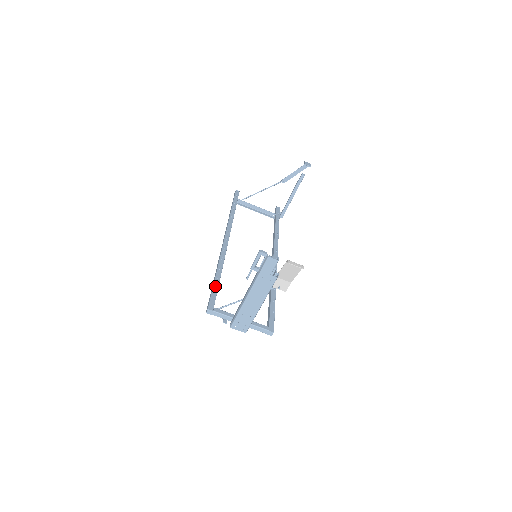
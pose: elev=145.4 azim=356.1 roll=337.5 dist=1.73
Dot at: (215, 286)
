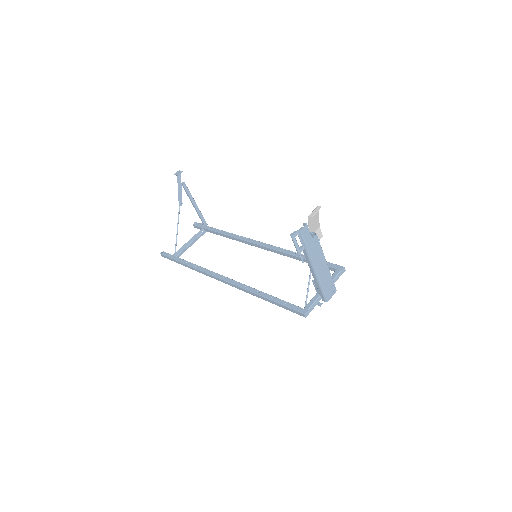
Dot at: (278, 301)
